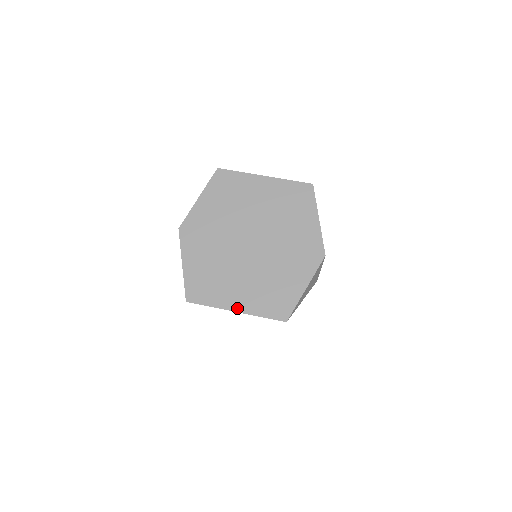
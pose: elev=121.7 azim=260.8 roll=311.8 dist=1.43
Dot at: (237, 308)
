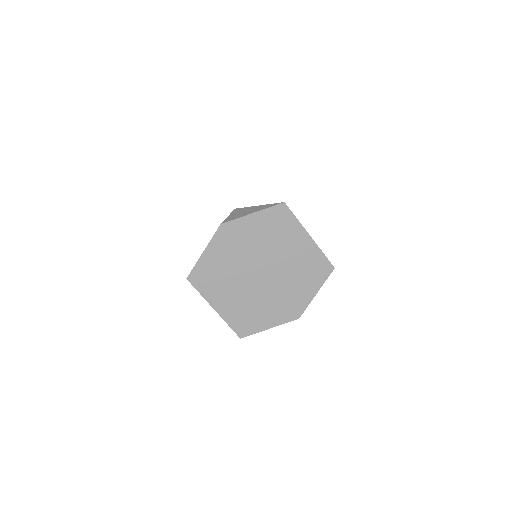
Dot at: (217, 308)
